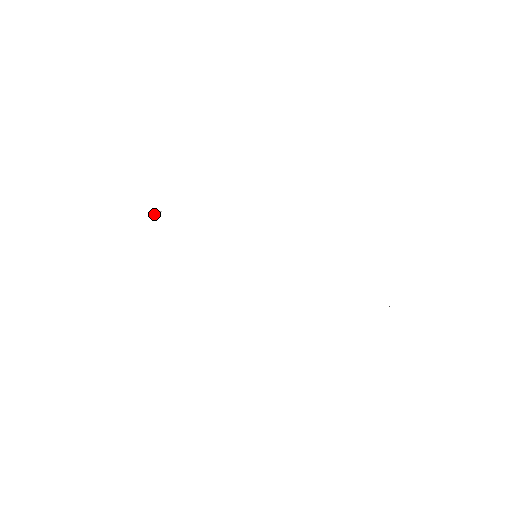
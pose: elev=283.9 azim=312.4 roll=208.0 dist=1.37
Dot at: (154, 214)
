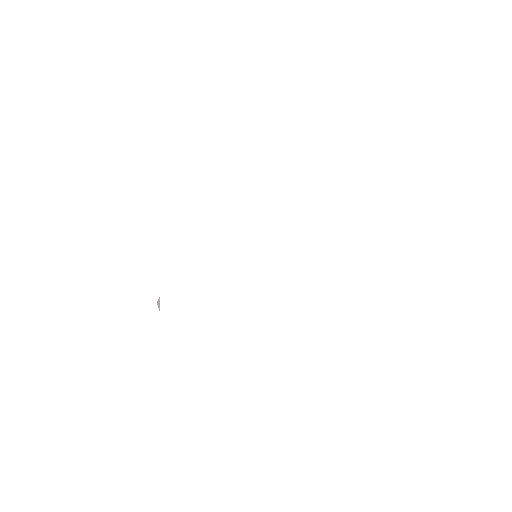
Dot at: (158, 306)
